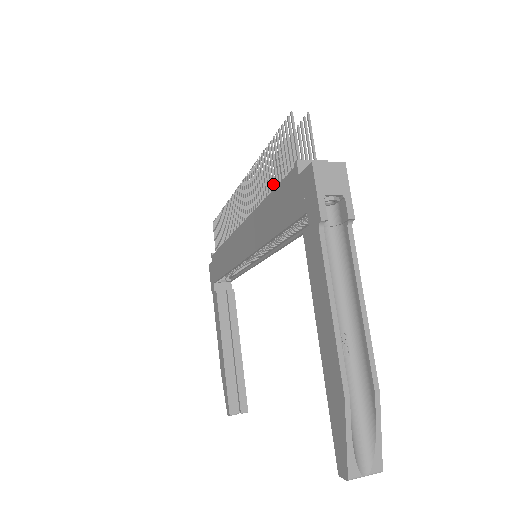
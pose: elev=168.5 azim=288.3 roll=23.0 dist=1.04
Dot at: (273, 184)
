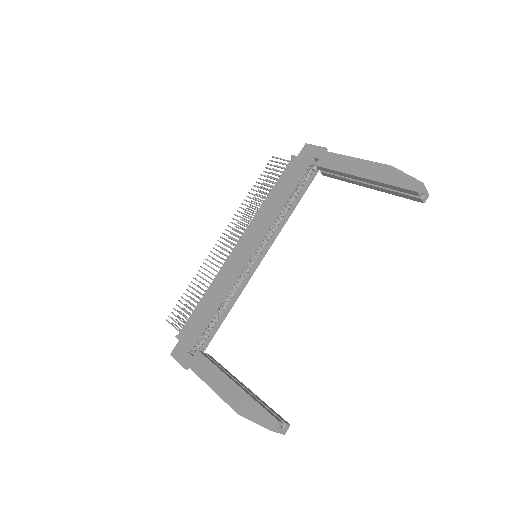
Dot at: (269, 190)
